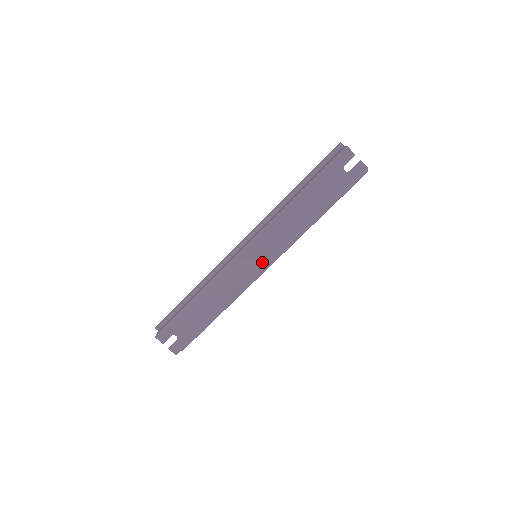
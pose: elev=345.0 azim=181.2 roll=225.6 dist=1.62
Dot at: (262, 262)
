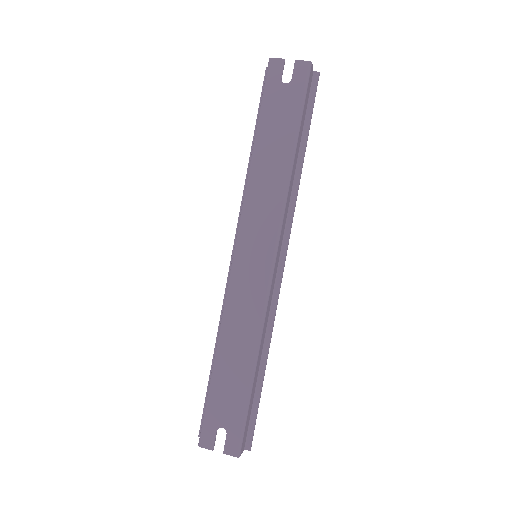
Dot at: (265, 256)
